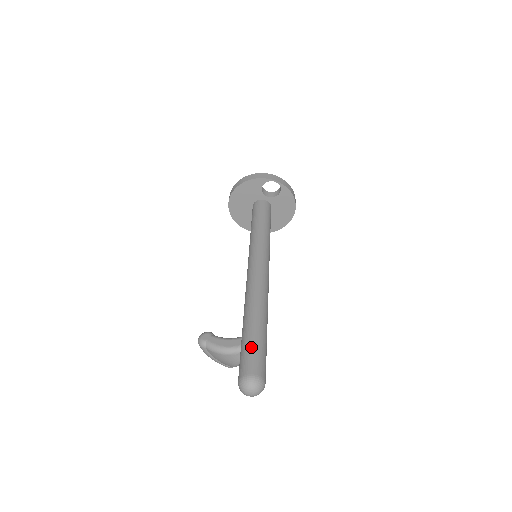
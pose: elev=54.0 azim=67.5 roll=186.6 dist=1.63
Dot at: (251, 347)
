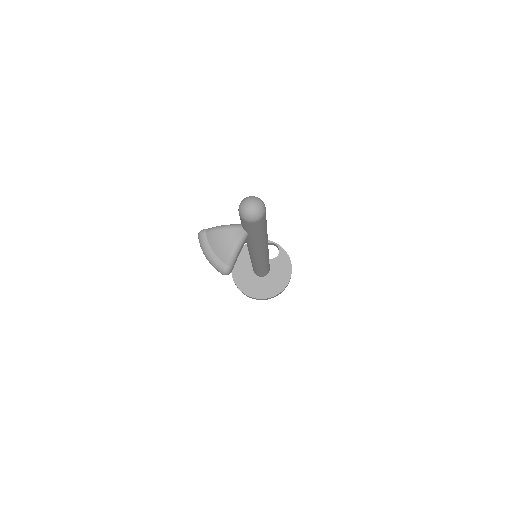
Dot at: occluded
